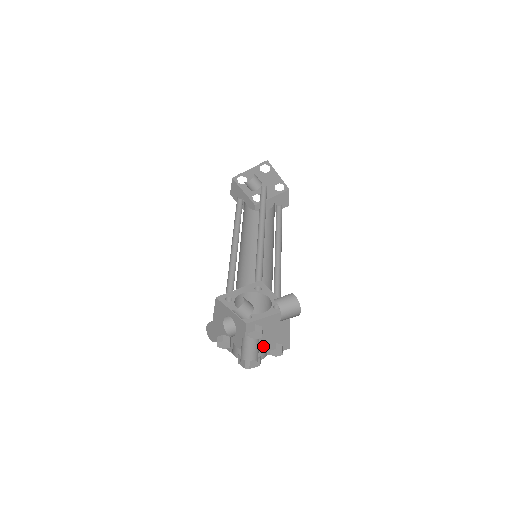
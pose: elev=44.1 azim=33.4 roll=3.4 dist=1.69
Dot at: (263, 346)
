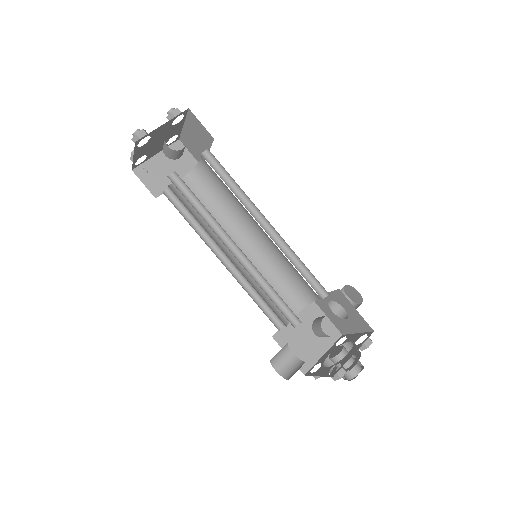
Dot at: (314, 348)
